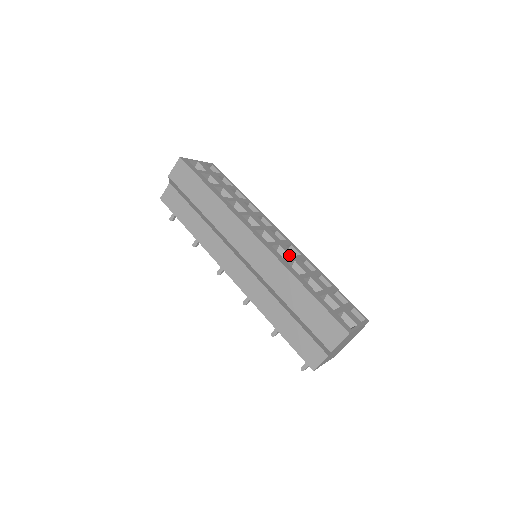
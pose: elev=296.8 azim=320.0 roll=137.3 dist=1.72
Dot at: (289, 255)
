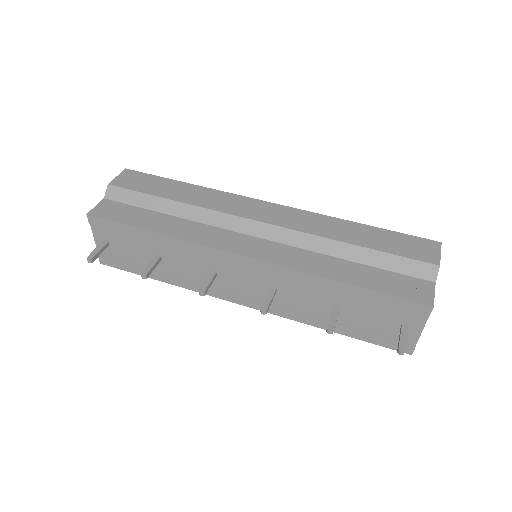
Dot at: occluded
